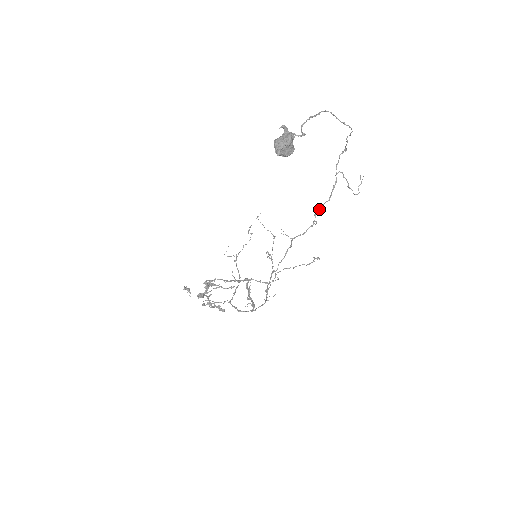
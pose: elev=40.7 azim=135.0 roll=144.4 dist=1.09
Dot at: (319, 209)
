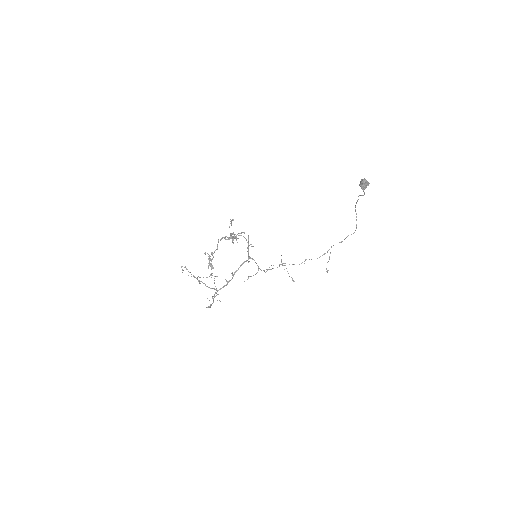
Dot at: (309, 259)
